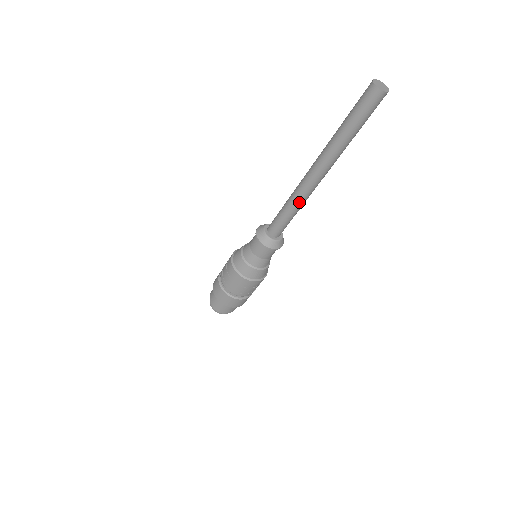
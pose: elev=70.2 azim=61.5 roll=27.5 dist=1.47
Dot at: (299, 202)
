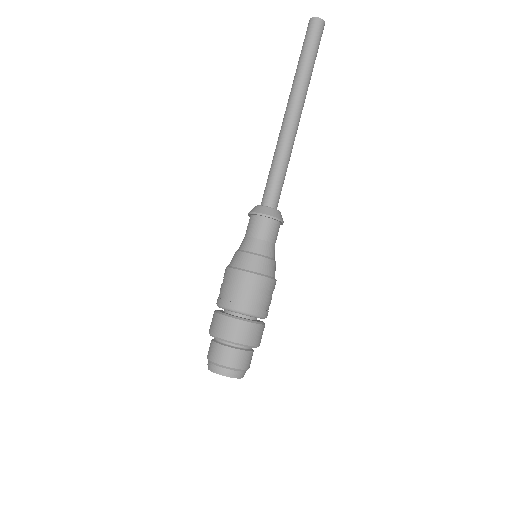
Dot at: (284, 149)
